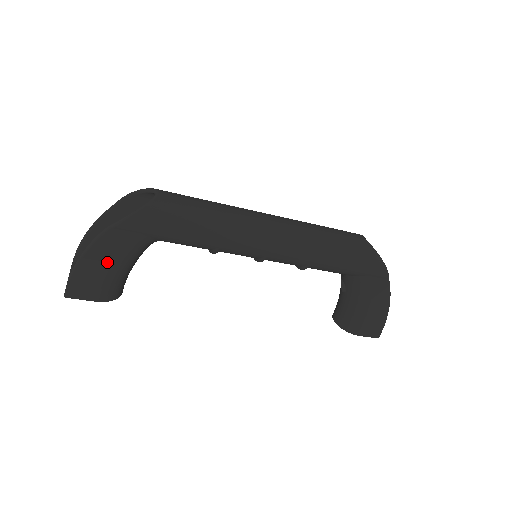
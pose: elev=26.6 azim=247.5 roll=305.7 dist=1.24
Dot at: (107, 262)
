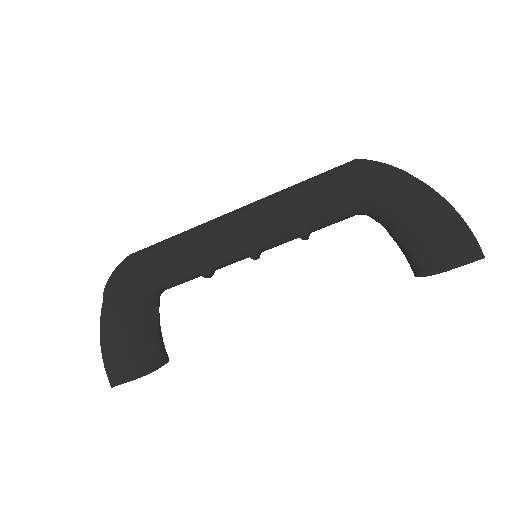
Dot at: (120, 335)
